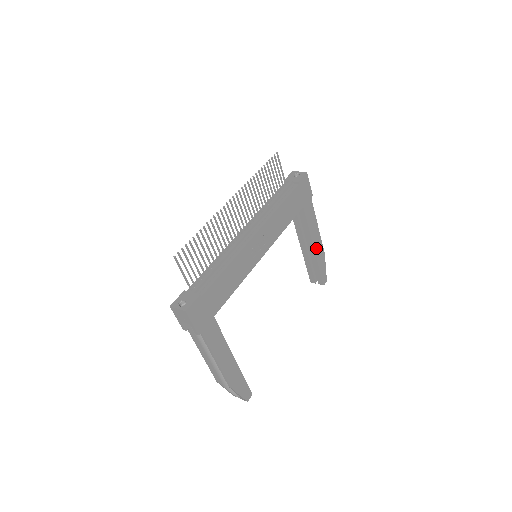
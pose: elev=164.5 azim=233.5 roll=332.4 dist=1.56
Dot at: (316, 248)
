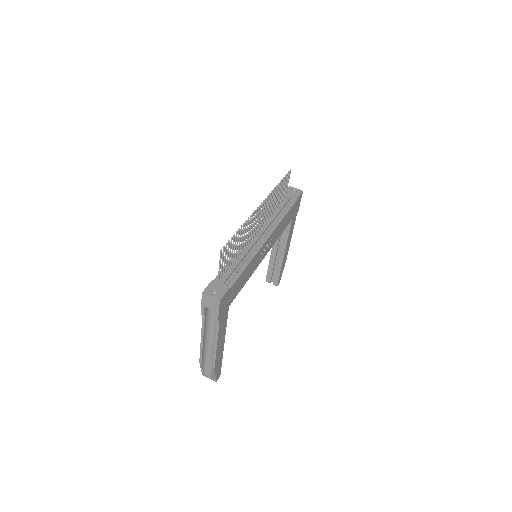
Dot at: (285, 254)
